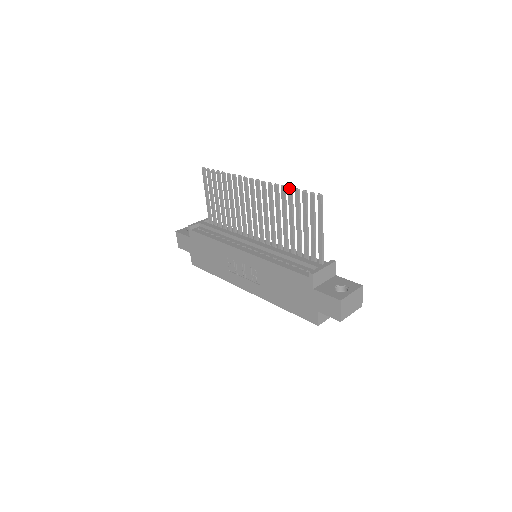
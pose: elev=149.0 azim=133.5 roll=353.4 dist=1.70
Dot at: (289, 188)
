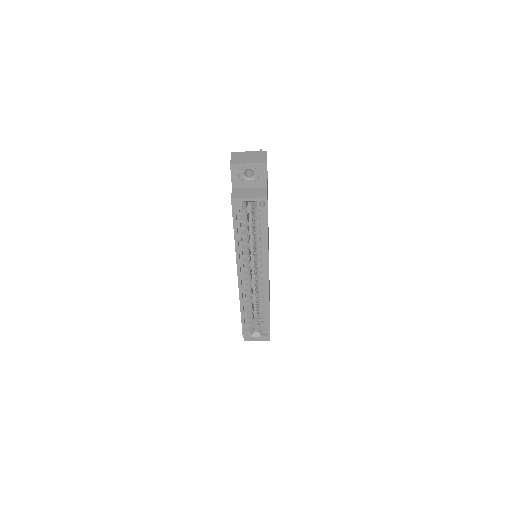
Dot at: occluded
